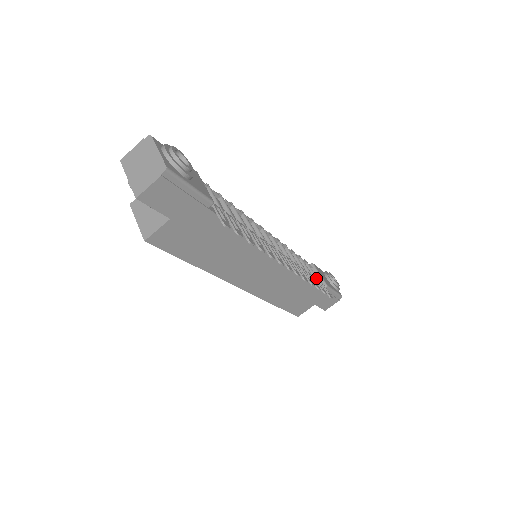
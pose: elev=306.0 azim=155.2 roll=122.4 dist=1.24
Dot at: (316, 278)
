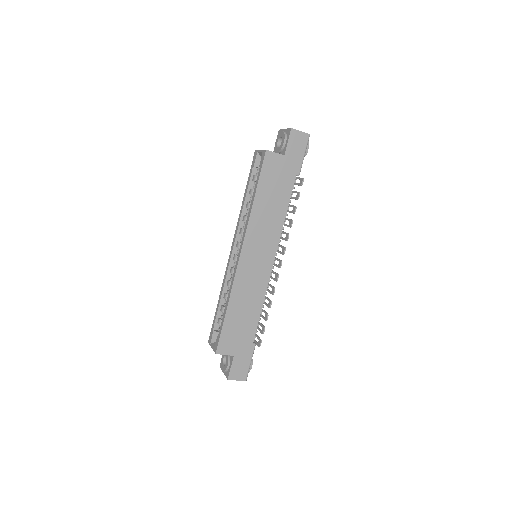
Dot at: (258, 325)
